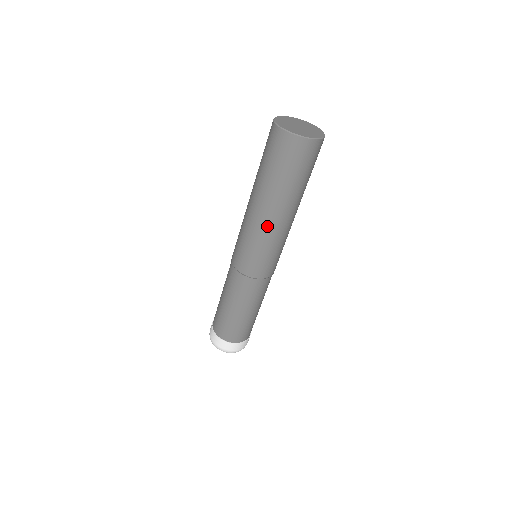
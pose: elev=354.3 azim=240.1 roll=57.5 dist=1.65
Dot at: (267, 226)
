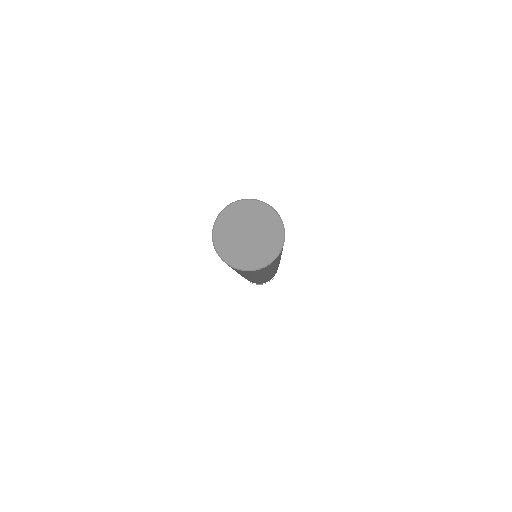
Dot at: (238, 273)
